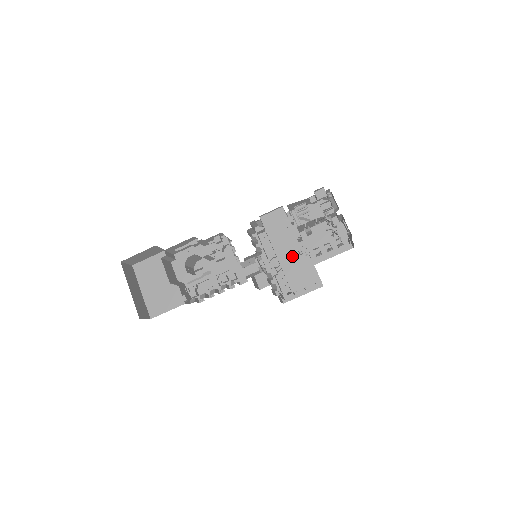
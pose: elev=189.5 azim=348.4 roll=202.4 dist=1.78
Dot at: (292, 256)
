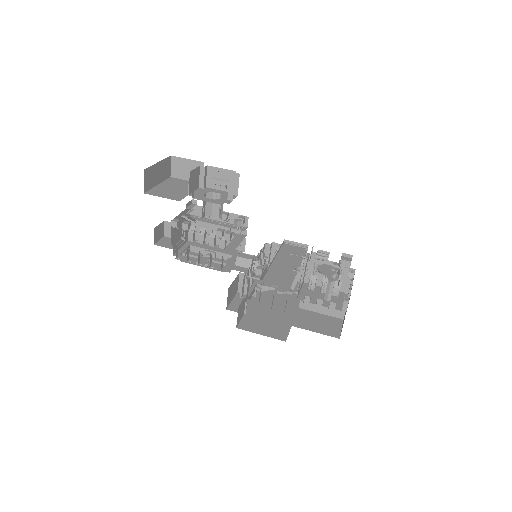
Dot at: (286, 267)
